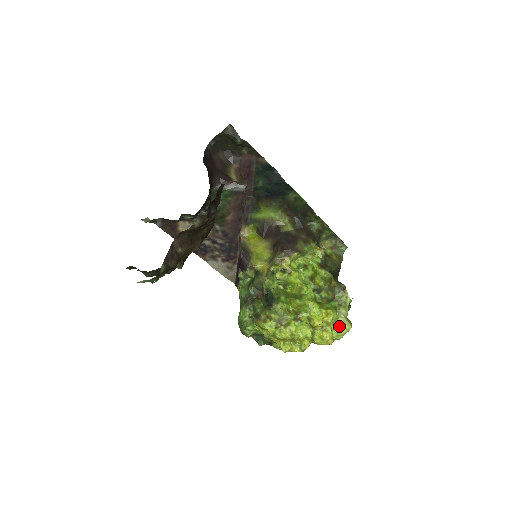
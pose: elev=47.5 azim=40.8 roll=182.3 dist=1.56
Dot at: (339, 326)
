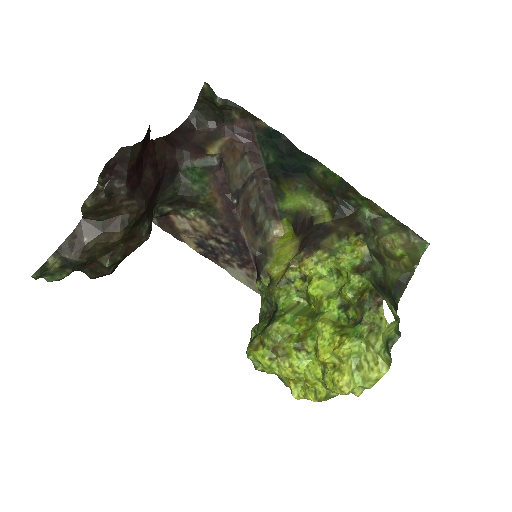
Dot at: (365, 365)
